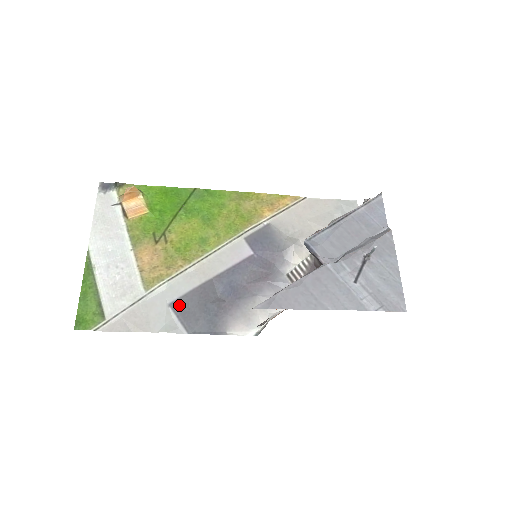
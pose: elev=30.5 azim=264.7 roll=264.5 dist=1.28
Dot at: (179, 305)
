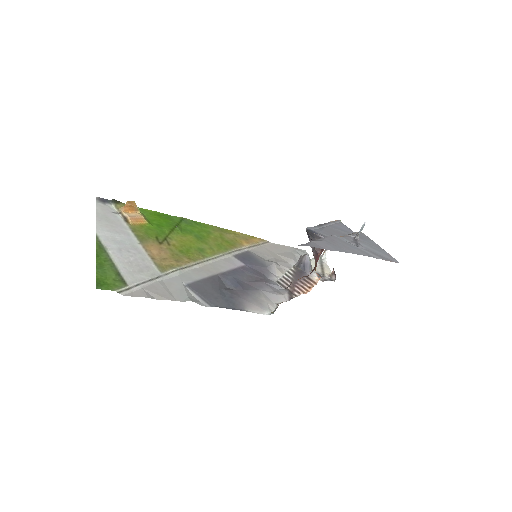
Dot at: (195, 287)
